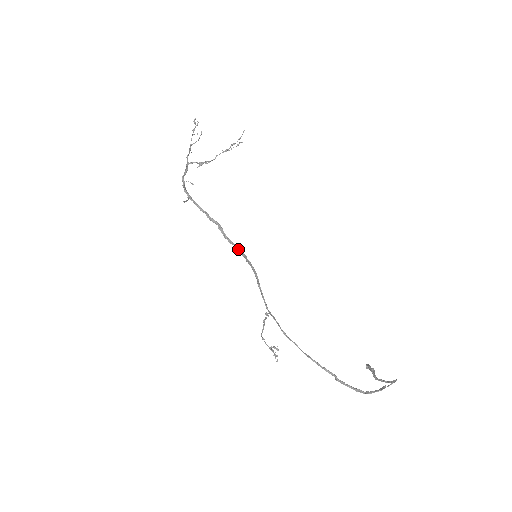
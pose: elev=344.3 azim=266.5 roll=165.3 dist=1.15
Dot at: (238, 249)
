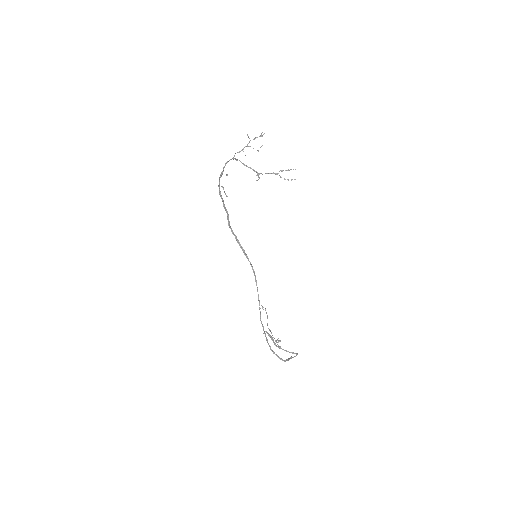
Dot at: (238, 241)
